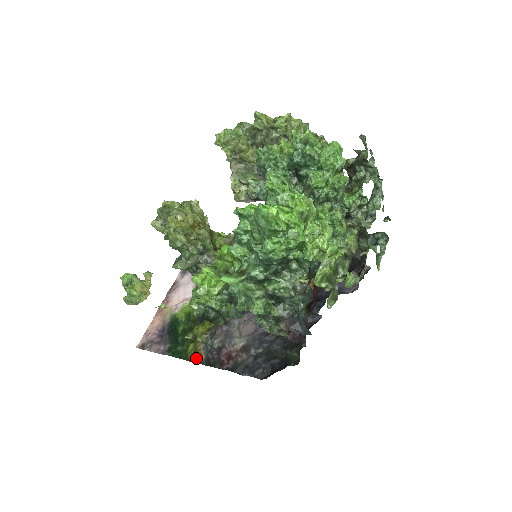
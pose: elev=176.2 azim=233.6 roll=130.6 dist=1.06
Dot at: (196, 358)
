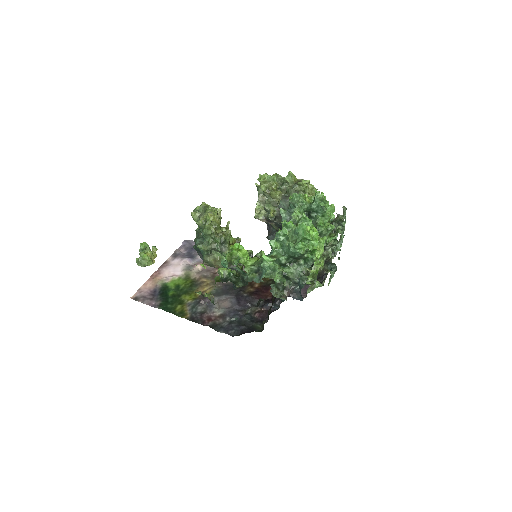
Dot at: (183, 315)
